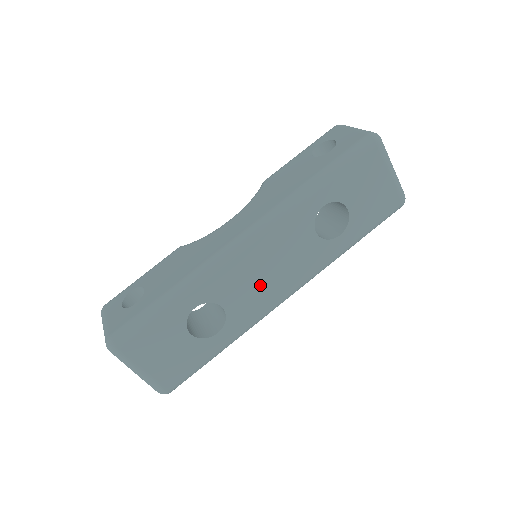
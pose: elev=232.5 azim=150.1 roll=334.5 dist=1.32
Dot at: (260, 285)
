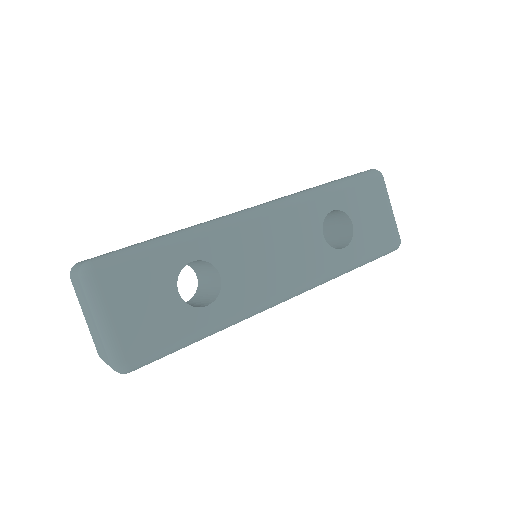
Dot at: (263, 267)
